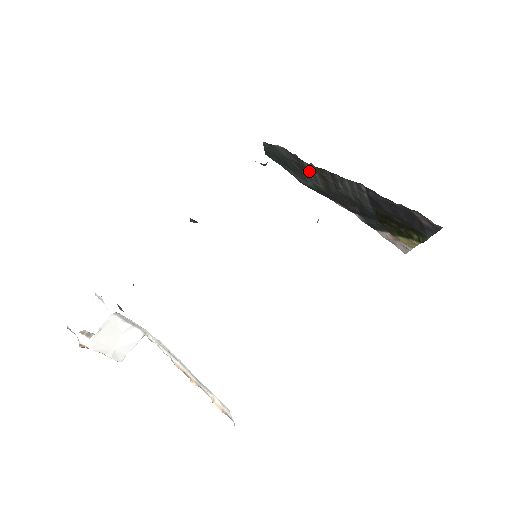
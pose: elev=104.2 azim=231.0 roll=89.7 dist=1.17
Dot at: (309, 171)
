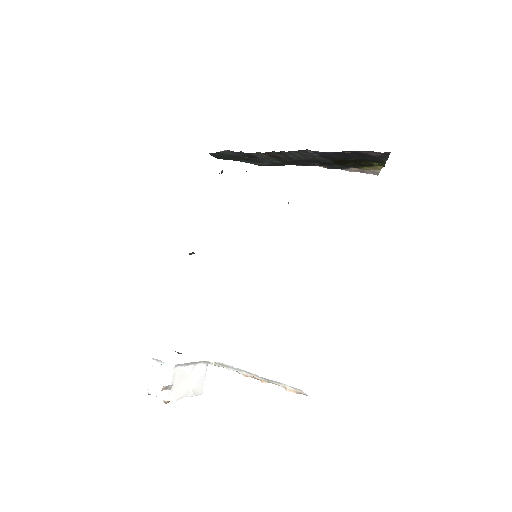
Dot at: (259, 157)
